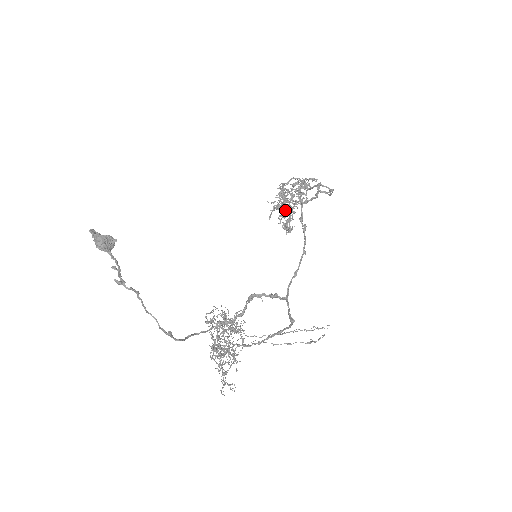
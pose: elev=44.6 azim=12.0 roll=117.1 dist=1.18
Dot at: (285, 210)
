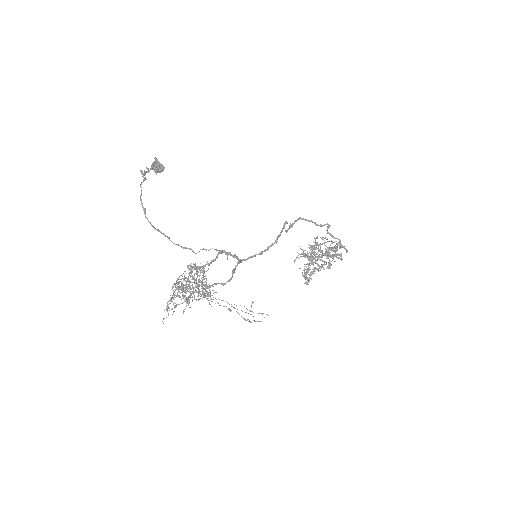
Dot at: (309, 258)
